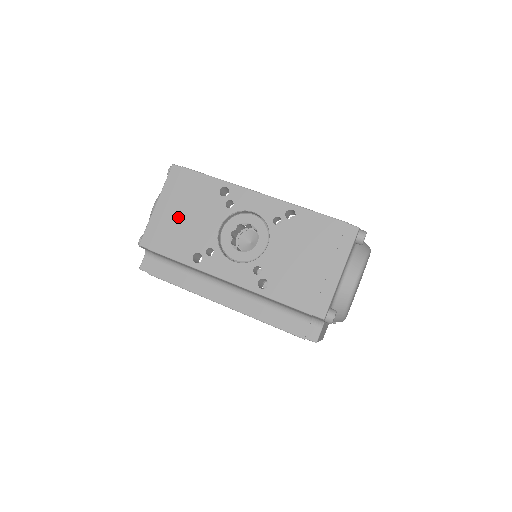
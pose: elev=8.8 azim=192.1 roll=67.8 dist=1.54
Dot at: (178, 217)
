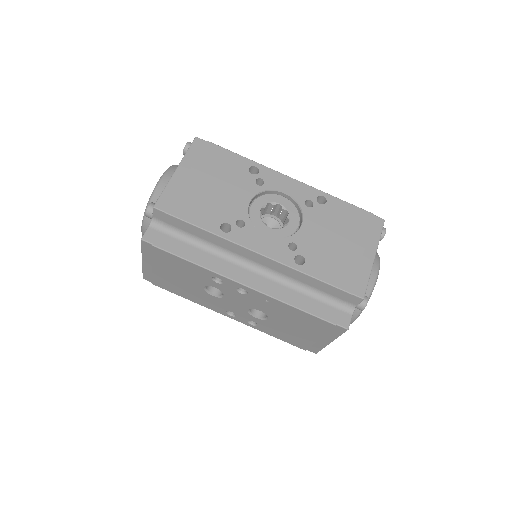
Dot at: (203, 185)
